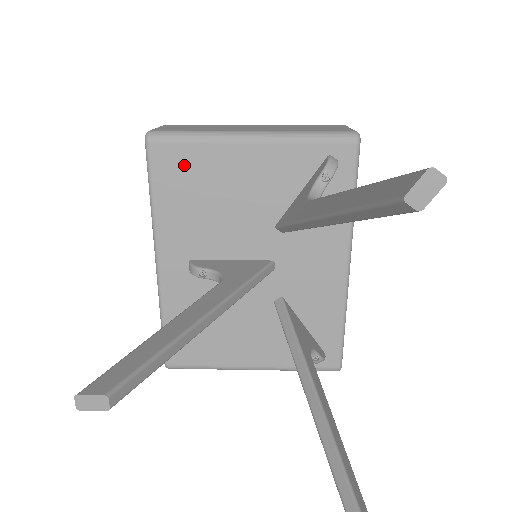
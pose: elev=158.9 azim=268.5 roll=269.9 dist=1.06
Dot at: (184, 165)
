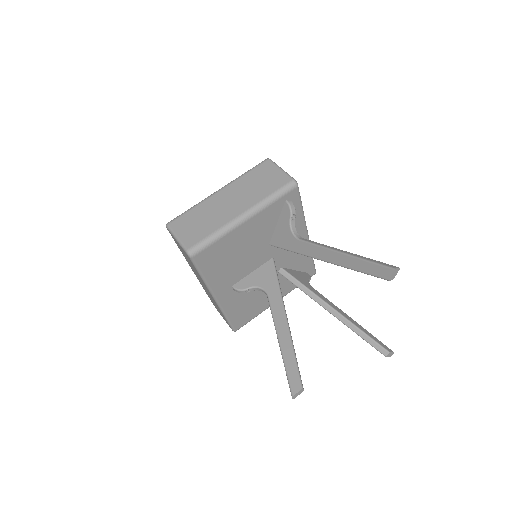
Dot at: (215, 253)
